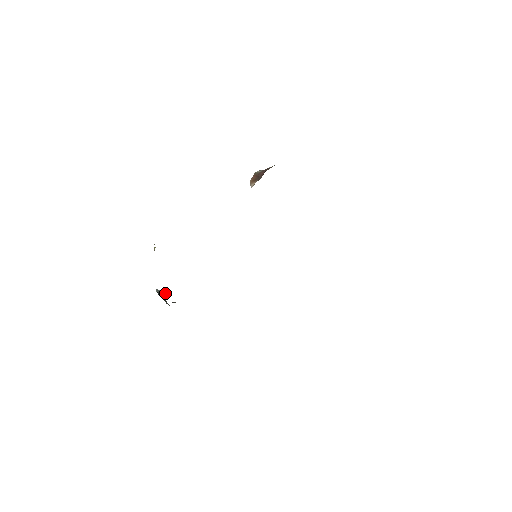
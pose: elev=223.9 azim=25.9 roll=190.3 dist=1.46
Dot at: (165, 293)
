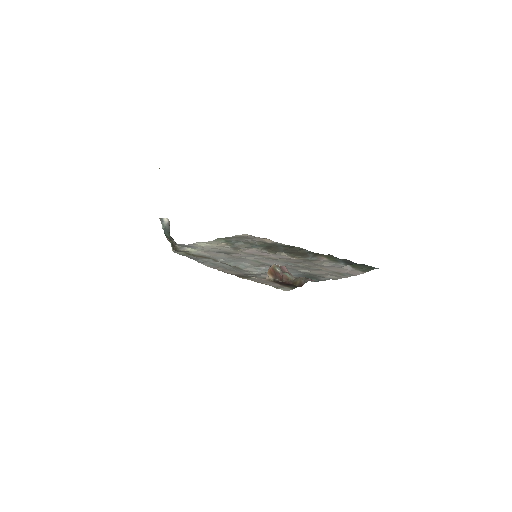
Dot at: (169, 224)
